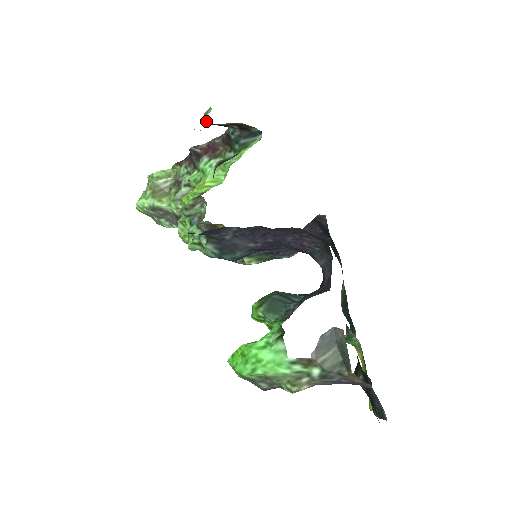
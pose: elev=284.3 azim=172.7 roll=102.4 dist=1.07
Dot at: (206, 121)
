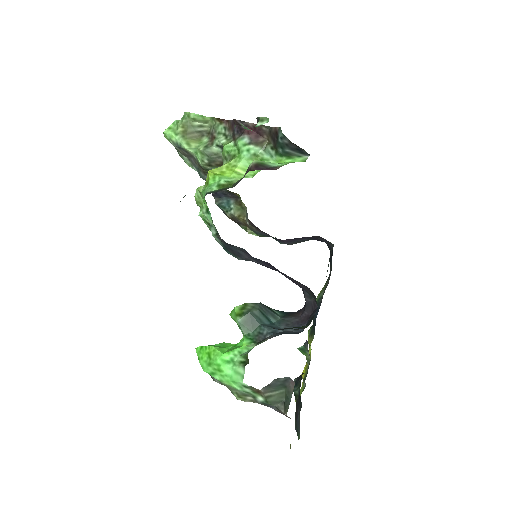
Dot at: occluded
